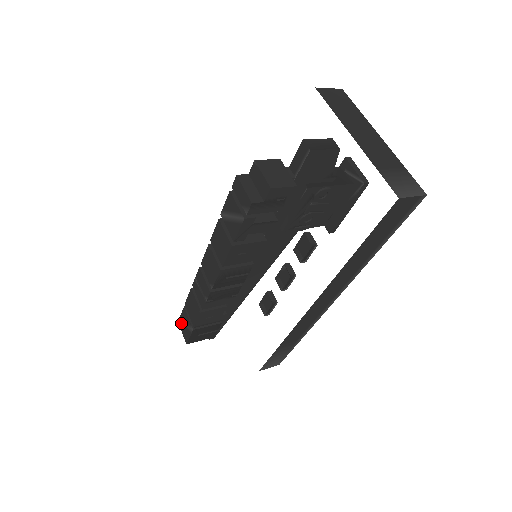
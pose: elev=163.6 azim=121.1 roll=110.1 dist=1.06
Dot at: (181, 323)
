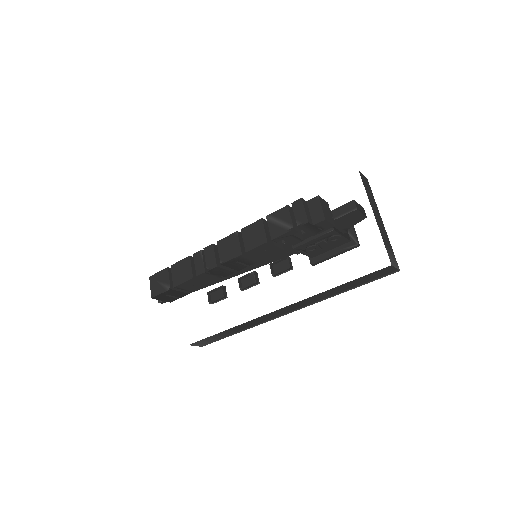
Dot at: (154, 279)
